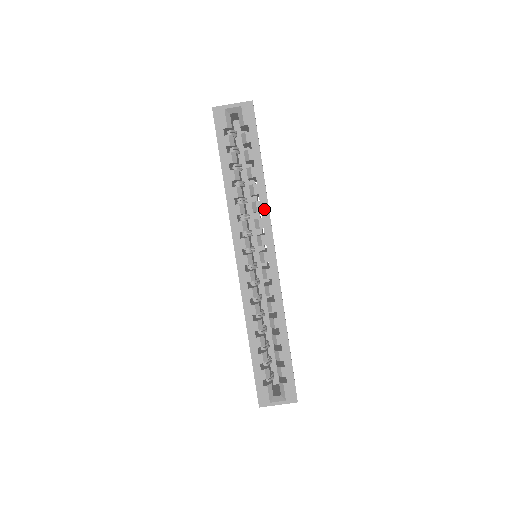
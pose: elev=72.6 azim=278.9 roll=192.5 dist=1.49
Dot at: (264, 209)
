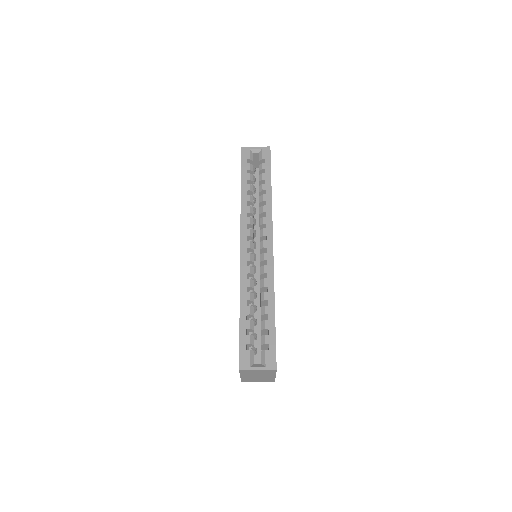
Dot at: (268, 211)
